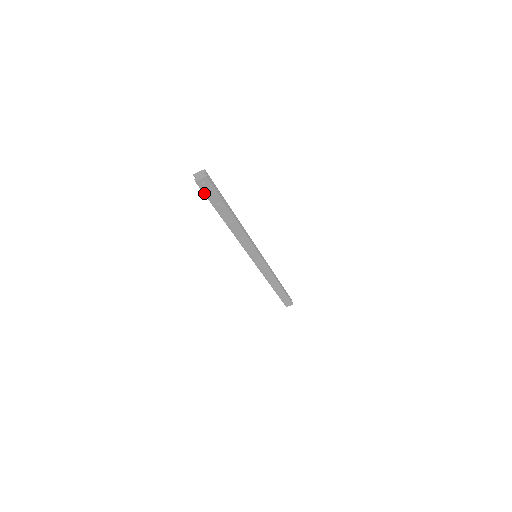
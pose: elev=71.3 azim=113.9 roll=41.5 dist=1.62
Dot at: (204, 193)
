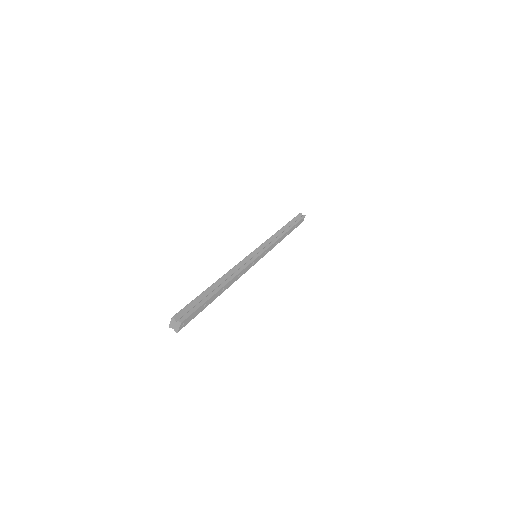
Dot at: occluded
